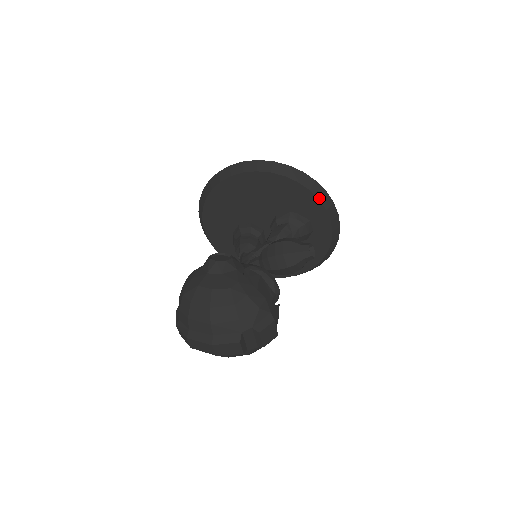
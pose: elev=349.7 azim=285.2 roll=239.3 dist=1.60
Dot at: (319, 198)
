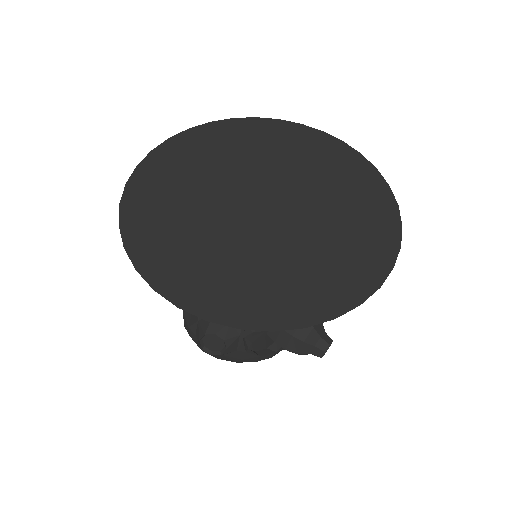
Dot at: occluded
